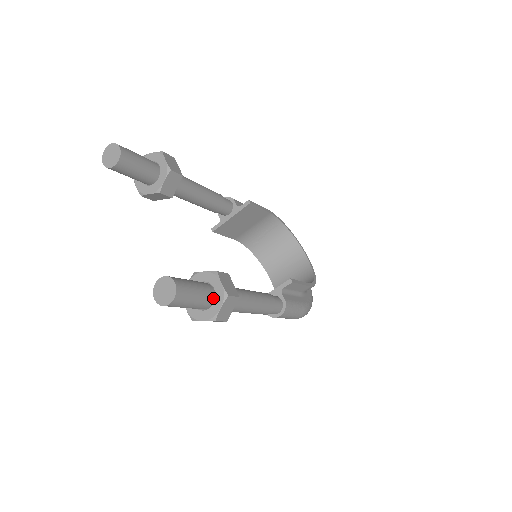
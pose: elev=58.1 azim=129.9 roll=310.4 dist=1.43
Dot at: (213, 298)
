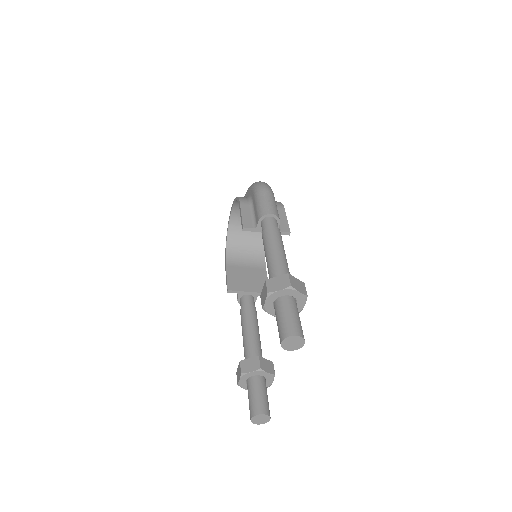
Dot at: occluded
